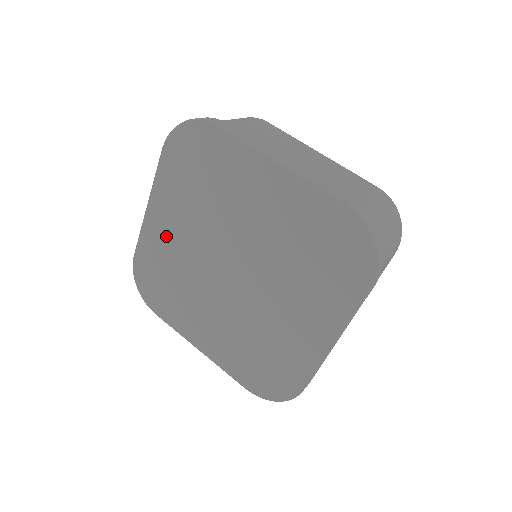
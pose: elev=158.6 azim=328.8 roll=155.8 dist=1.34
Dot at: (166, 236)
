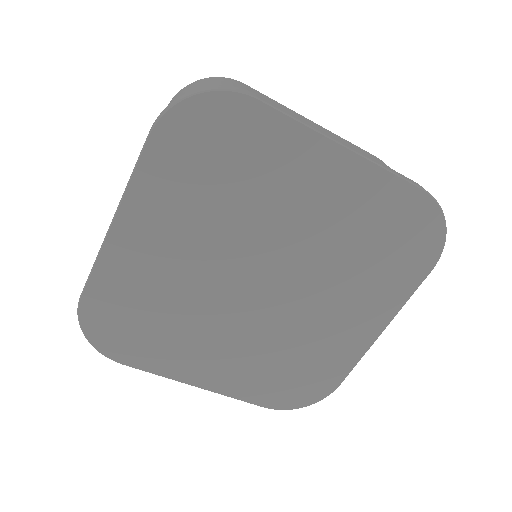
Dot at: (150, 259)
